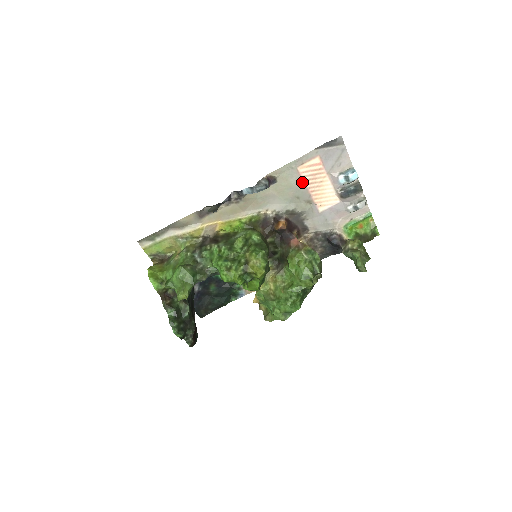
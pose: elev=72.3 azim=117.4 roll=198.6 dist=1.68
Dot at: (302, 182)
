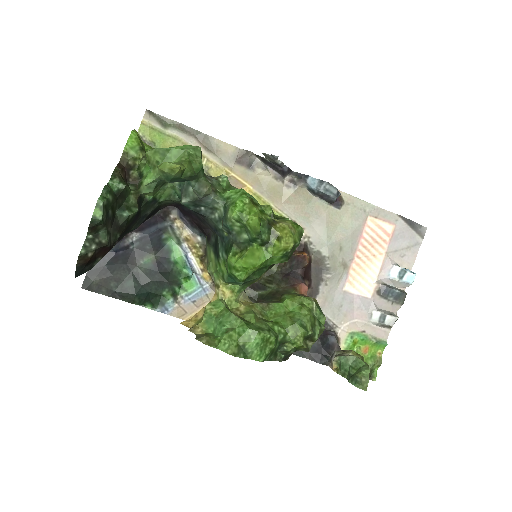
Dot at: (359, 236)
